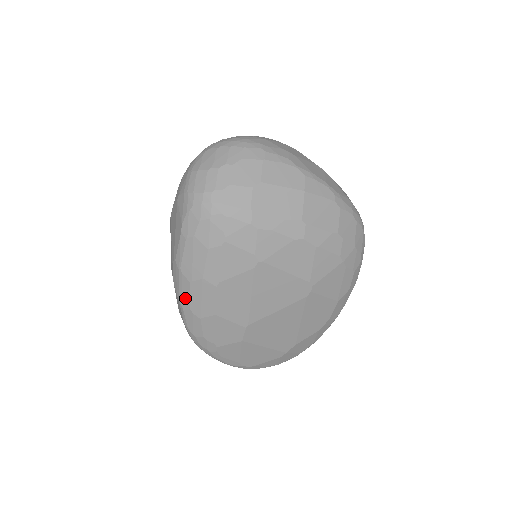
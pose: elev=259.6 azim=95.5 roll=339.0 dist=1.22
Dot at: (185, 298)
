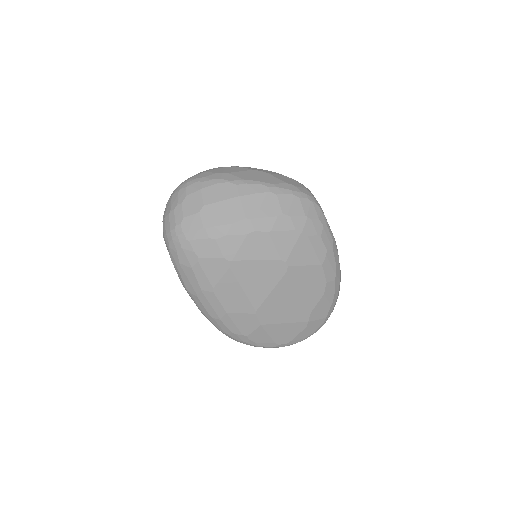
Dot at: (202, 309)
